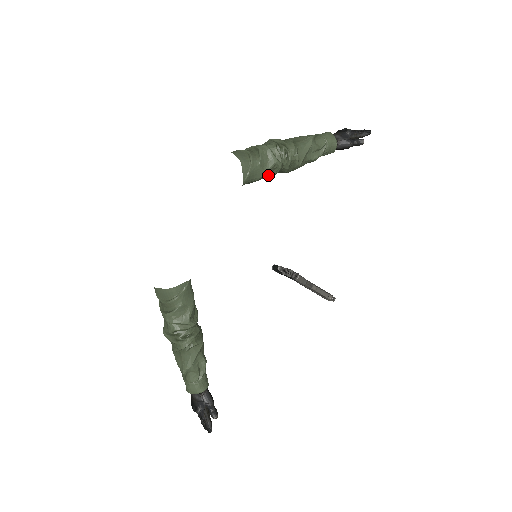
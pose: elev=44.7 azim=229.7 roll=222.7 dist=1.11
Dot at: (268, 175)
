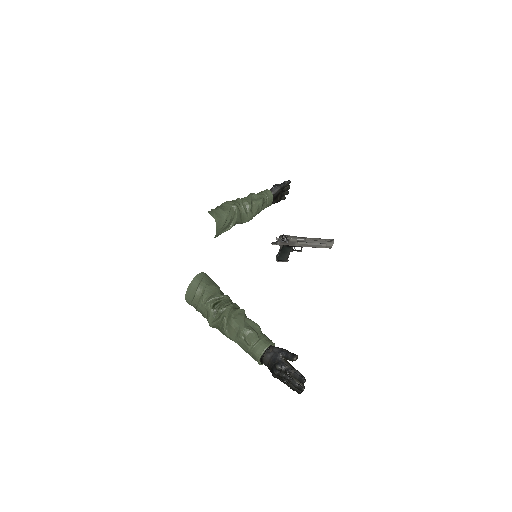
Dot at: (233, 218)
